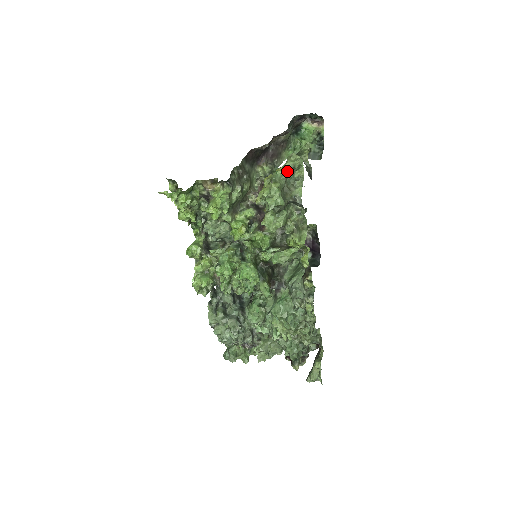
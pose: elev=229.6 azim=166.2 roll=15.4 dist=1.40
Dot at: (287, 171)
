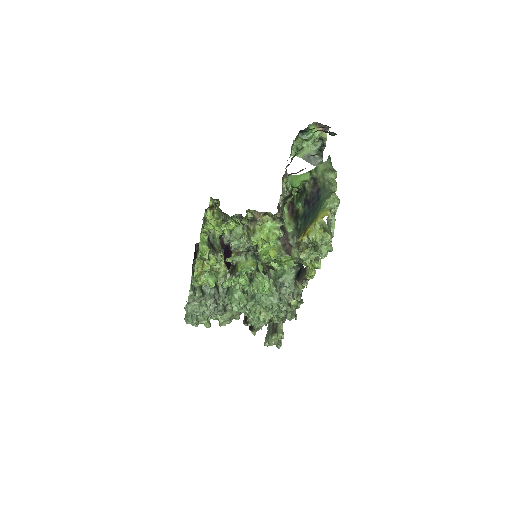
Dot at: occluded
